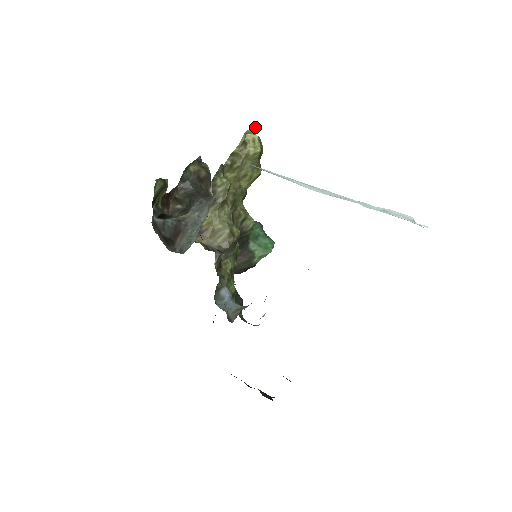
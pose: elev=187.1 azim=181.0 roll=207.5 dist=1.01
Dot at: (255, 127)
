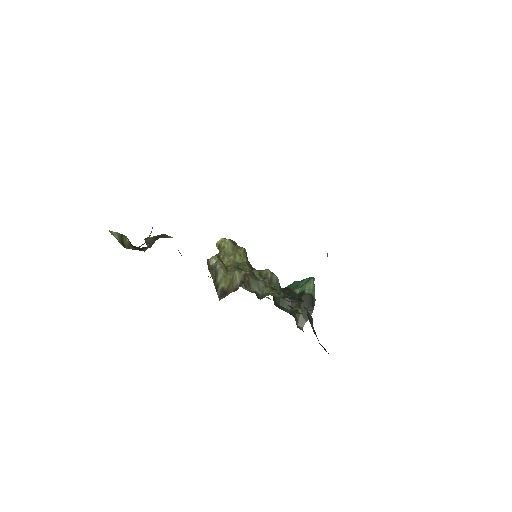
Dot at: occluded
